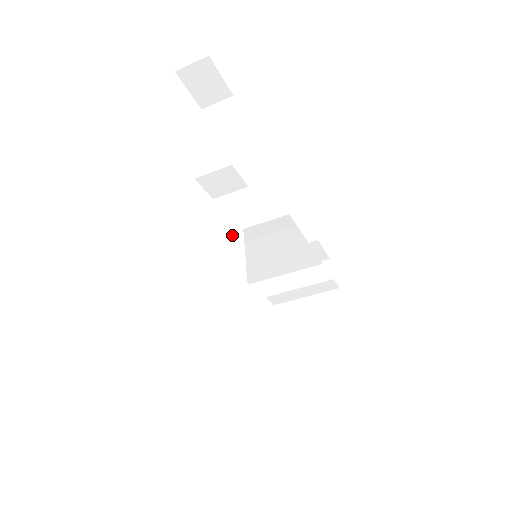
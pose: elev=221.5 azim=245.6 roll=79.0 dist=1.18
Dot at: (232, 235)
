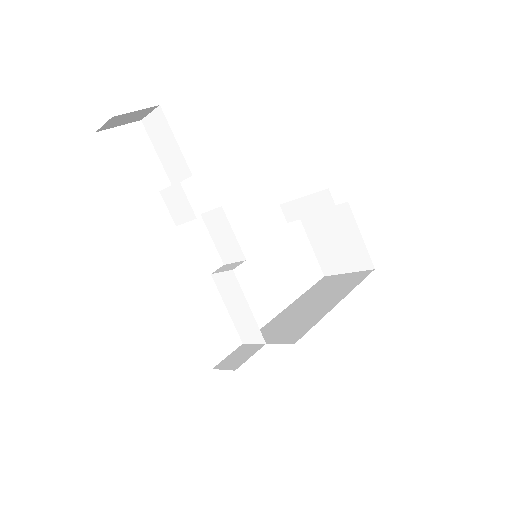
Dot at: (227, 273)
